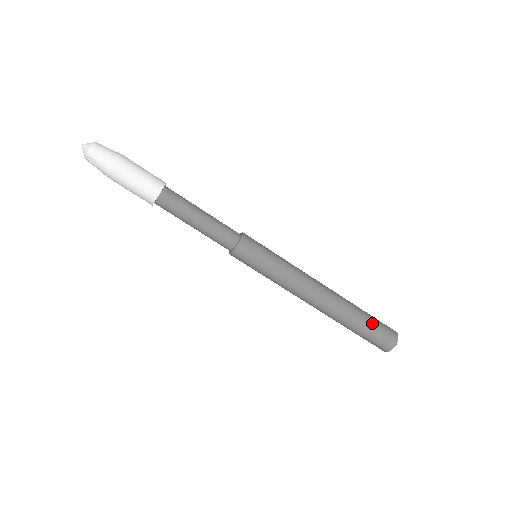
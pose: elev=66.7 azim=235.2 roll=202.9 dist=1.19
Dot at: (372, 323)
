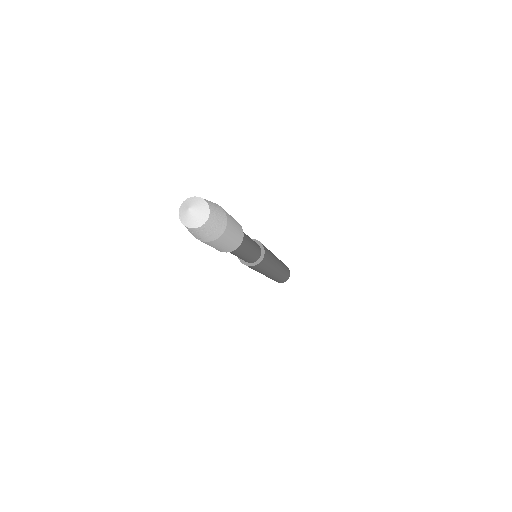
Dot at: (279, 280)
